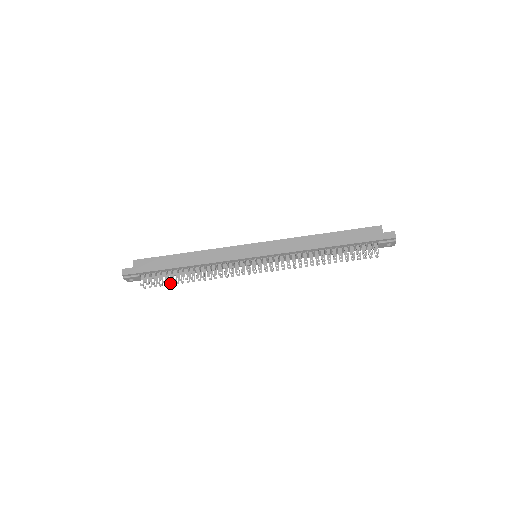
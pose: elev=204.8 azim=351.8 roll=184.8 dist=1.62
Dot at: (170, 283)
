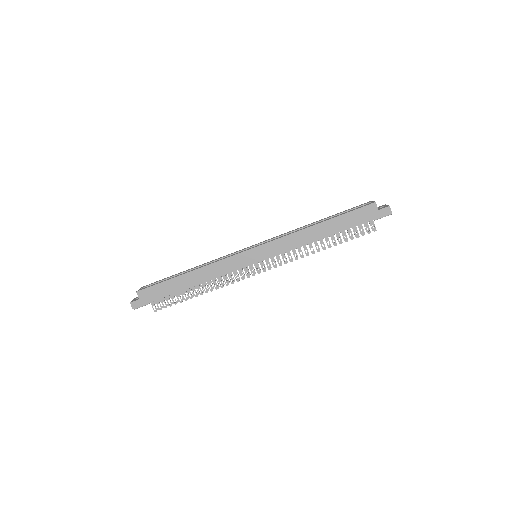
Dot at: occluded
